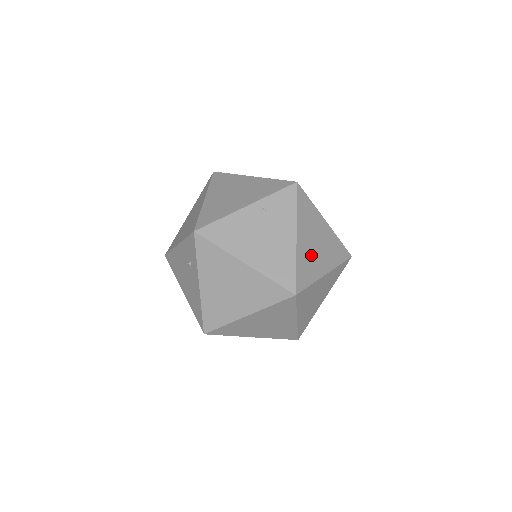
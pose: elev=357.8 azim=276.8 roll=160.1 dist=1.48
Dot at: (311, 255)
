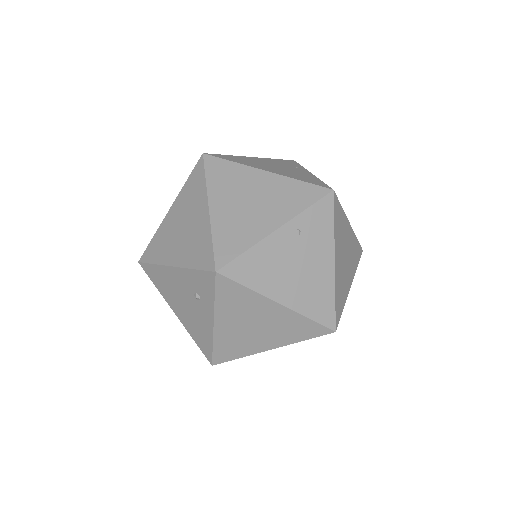
Dot at: (343, 275)
